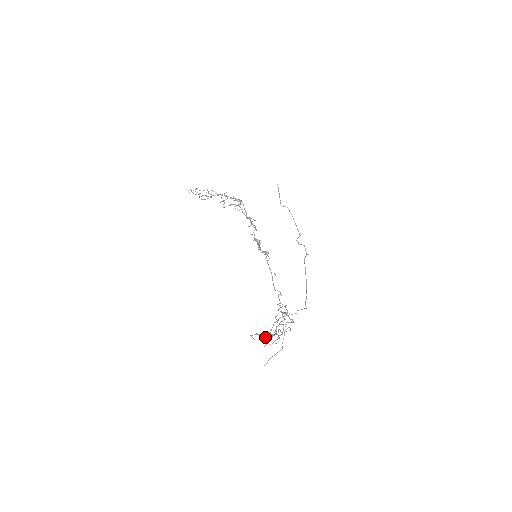
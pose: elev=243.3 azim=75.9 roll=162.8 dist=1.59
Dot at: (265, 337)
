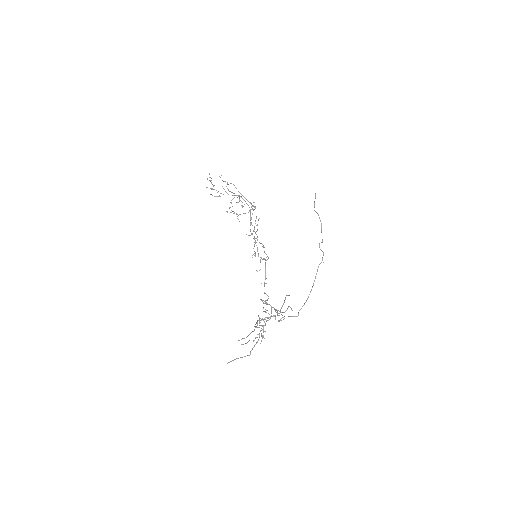
Dot at: (259, 319)
